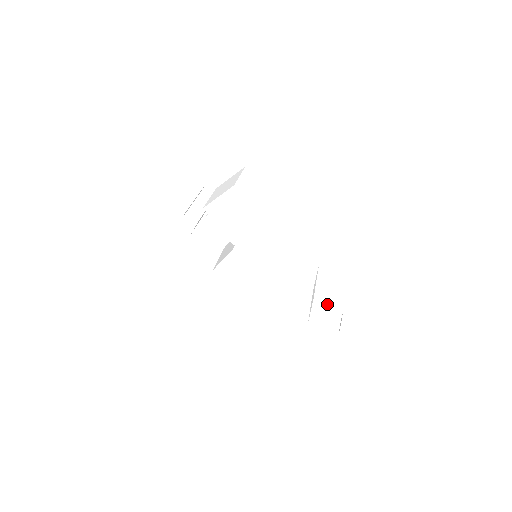
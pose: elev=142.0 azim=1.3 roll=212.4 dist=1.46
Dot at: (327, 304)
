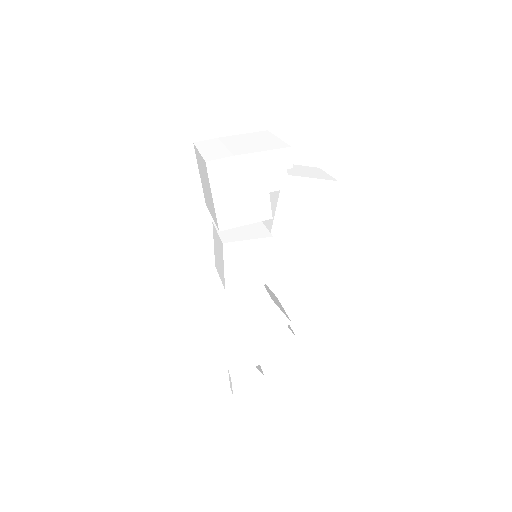
Dot at: (271, 342)
